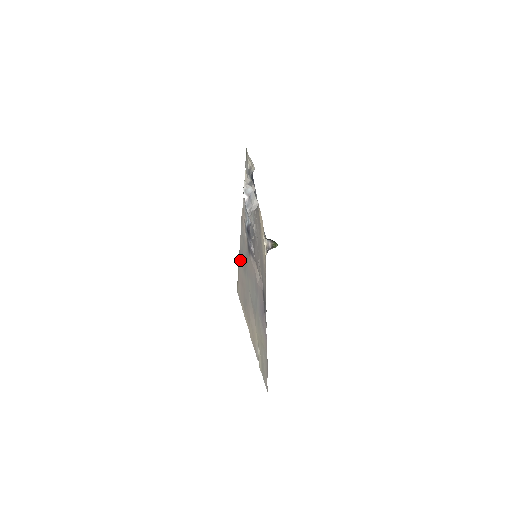
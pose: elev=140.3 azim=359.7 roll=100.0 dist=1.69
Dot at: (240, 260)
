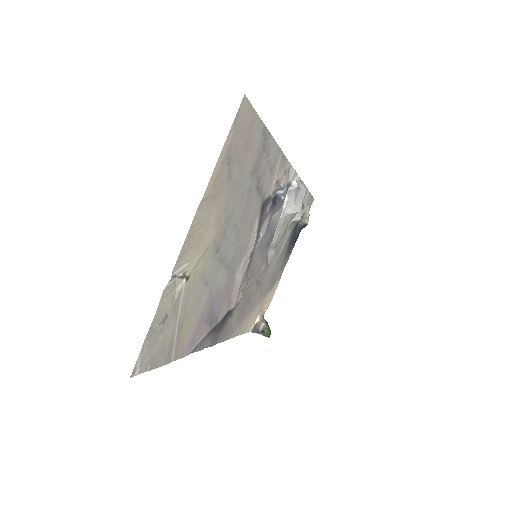
Dot at: (262, 137)
